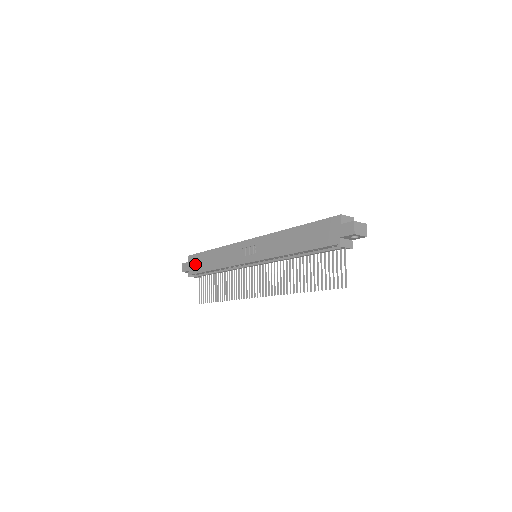
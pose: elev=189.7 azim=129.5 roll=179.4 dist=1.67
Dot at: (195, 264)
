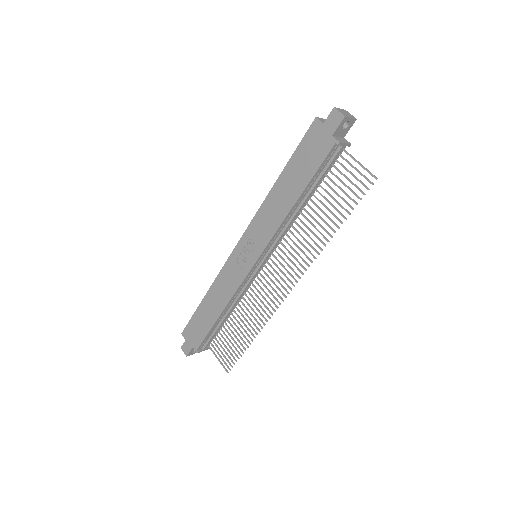
Dot at: (195, 332)
